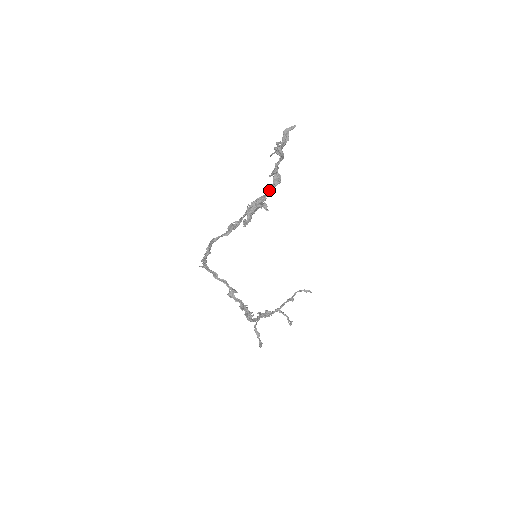
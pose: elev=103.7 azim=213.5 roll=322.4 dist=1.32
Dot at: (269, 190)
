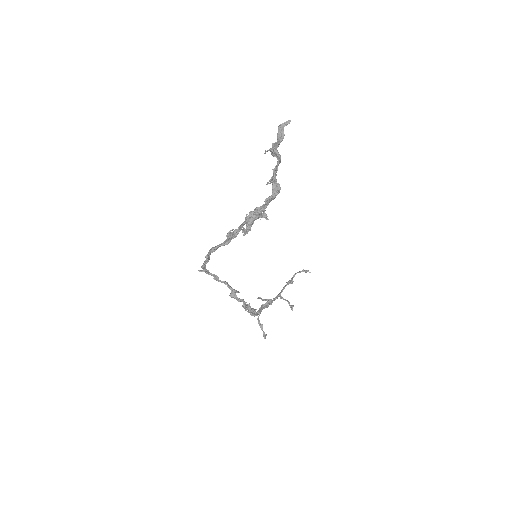
Dot at: (268, 201)
